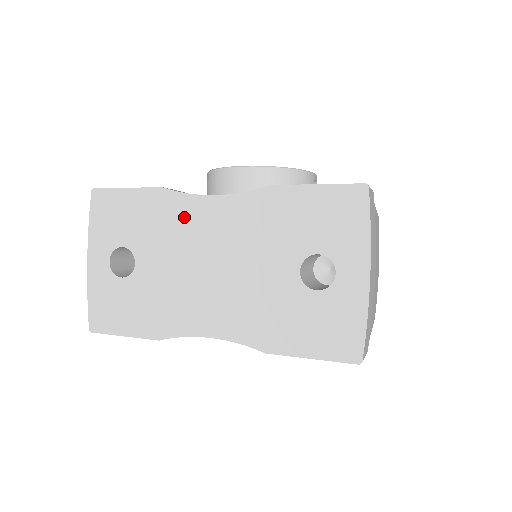
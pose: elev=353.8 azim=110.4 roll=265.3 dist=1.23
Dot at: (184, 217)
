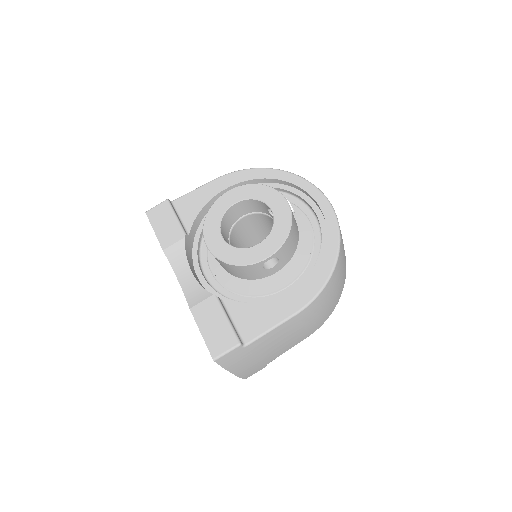
Dot at: occluded
